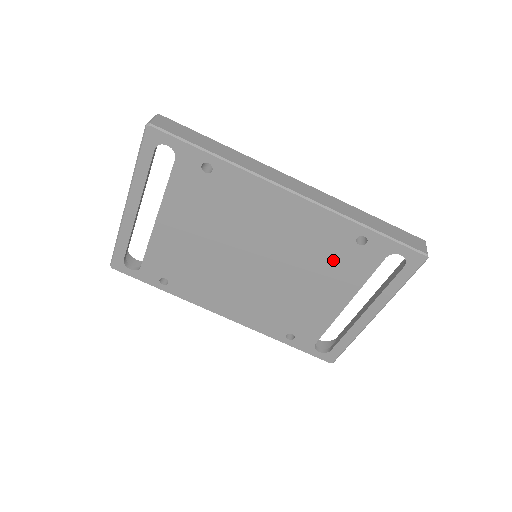
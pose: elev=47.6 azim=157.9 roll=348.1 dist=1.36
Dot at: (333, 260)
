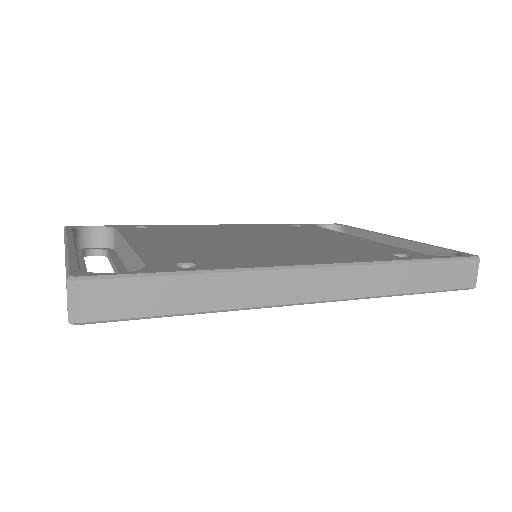
Dot at: occluded
